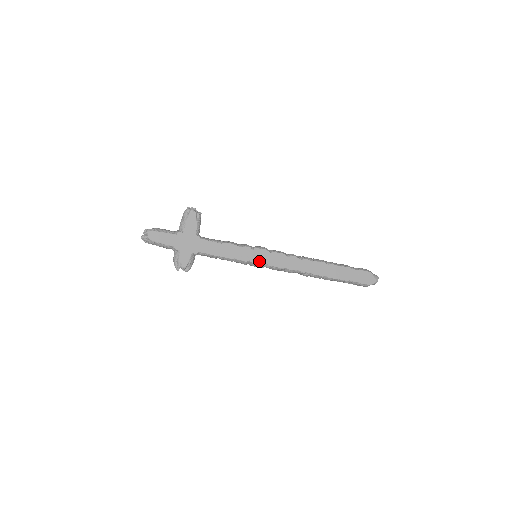
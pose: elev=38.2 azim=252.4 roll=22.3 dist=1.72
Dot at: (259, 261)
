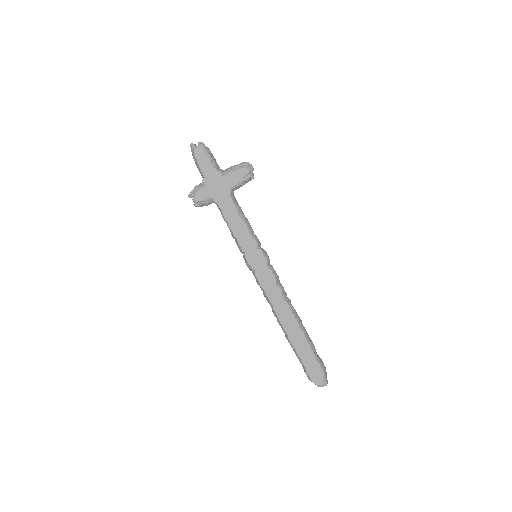
Dot at: (252, 262)
